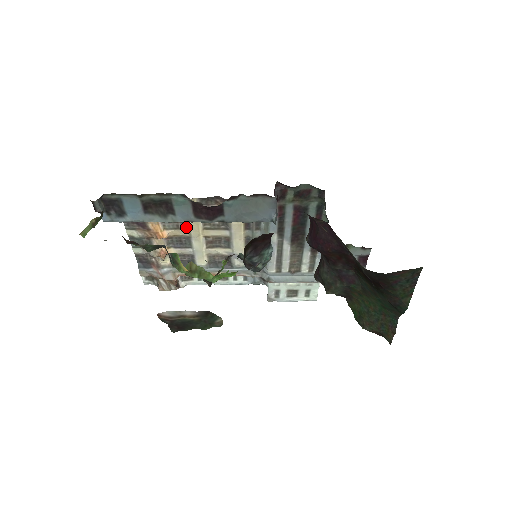
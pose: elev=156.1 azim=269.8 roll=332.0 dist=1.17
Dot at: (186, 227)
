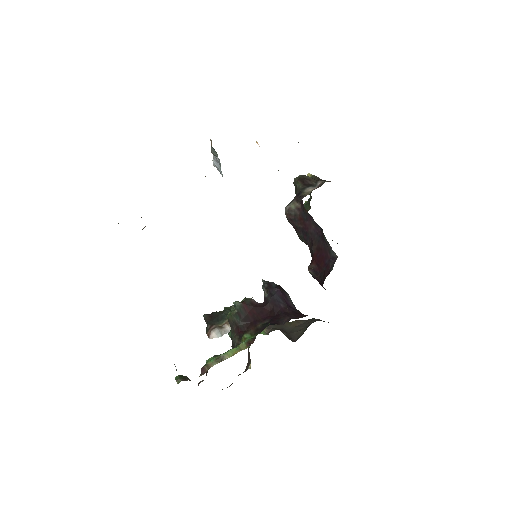
Dot at: occluded
